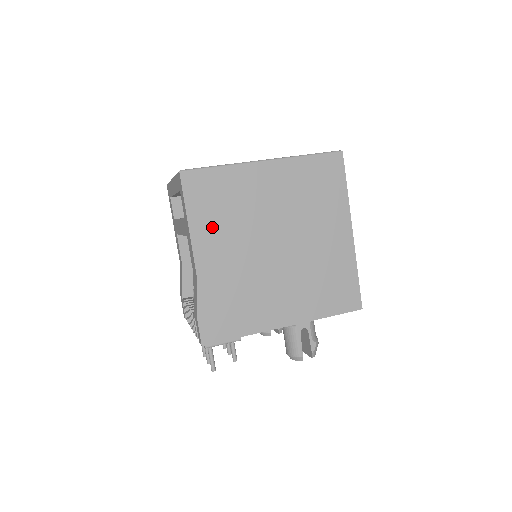
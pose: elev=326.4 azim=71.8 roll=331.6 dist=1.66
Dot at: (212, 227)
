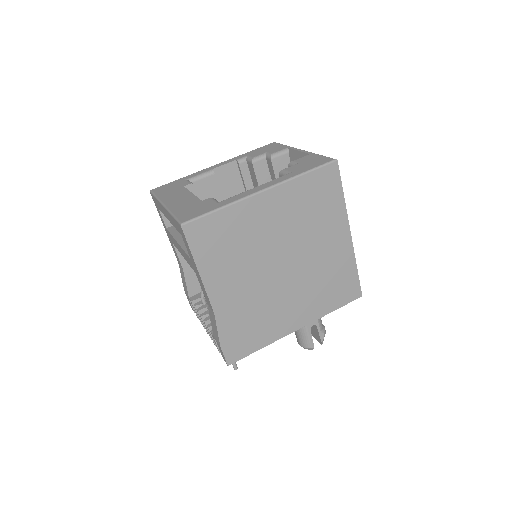
Dot at: (221, 267)
